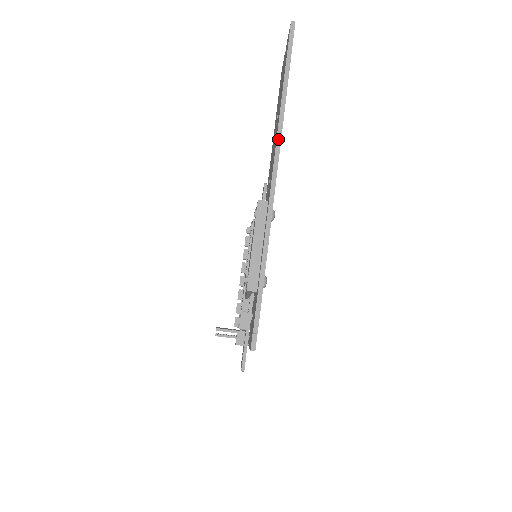
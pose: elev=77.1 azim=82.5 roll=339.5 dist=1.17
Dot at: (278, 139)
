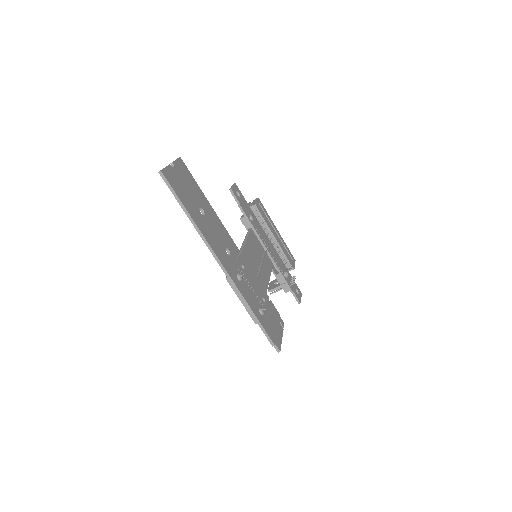
Dot at: (209, 248)
